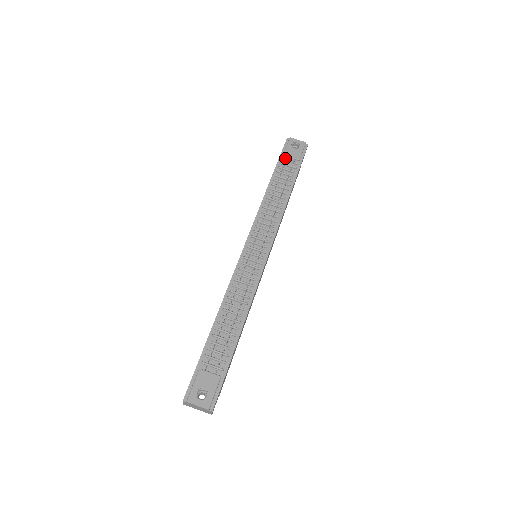
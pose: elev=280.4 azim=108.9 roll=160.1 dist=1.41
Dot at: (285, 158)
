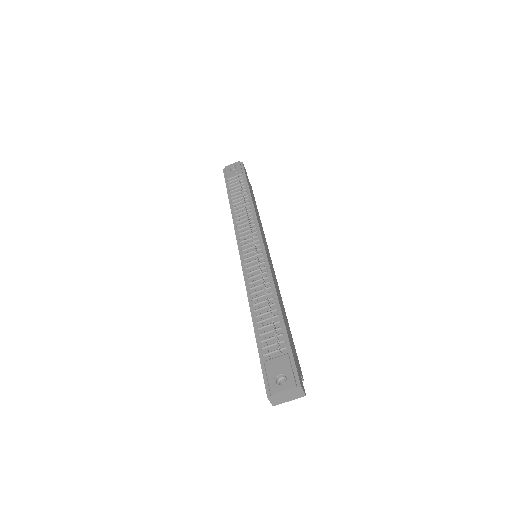
Dot at: (230, 181)
